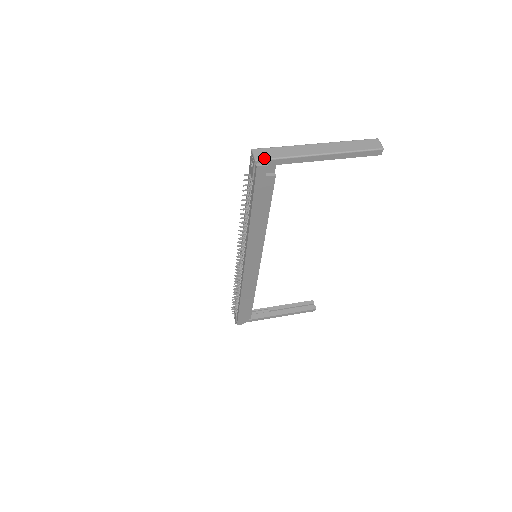
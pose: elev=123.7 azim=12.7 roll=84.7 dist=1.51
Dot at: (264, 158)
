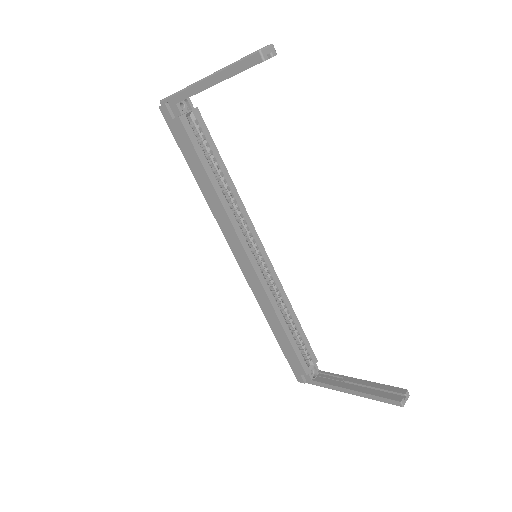
Dot at: (165, 98)
